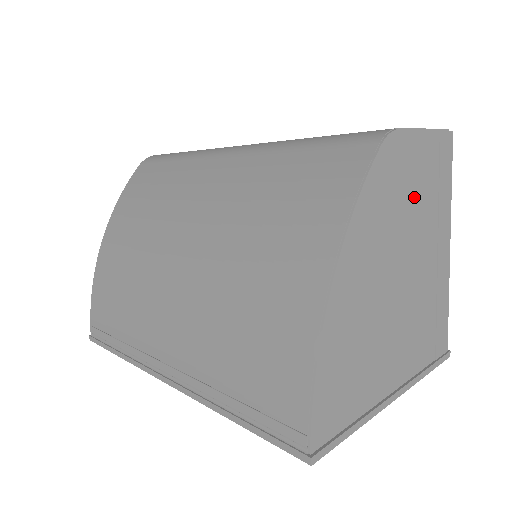
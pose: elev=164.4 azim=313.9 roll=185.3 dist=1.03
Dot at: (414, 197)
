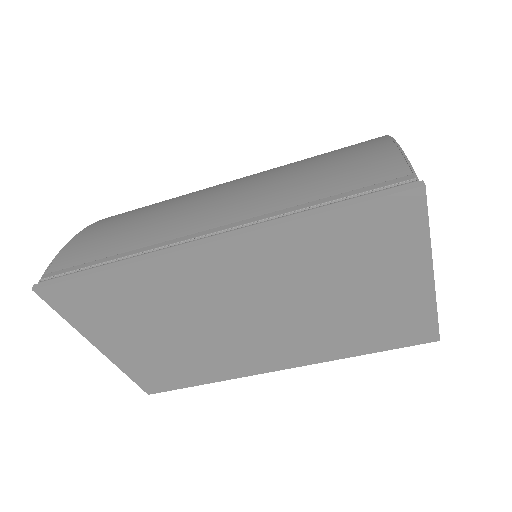
Dot at: occluded
